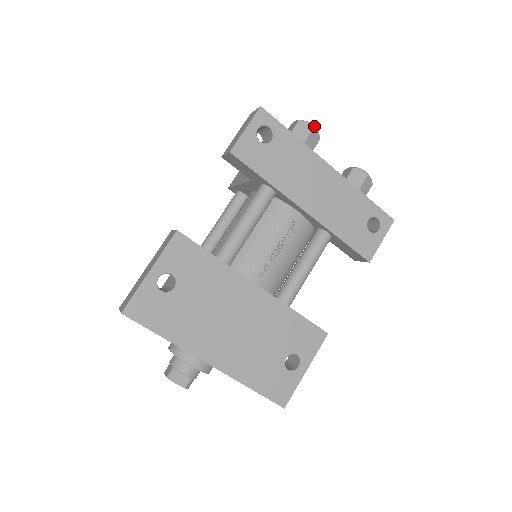
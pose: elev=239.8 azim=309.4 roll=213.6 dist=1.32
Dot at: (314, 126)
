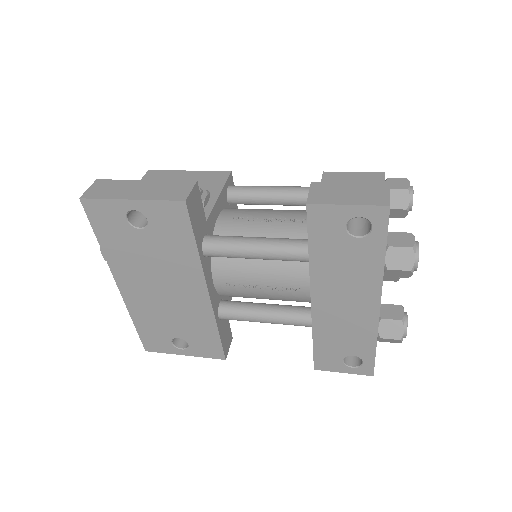
Dot at: occluded
